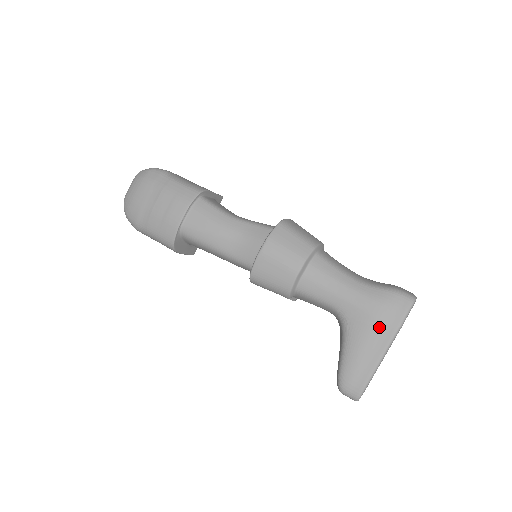
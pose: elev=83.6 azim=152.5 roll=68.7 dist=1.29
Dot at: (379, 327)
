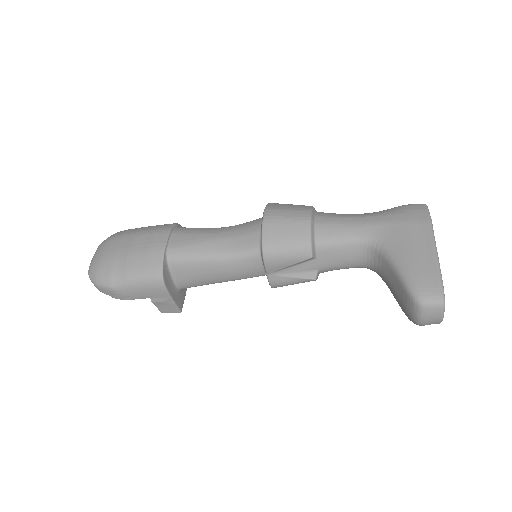
Dot at: (413, 228)
